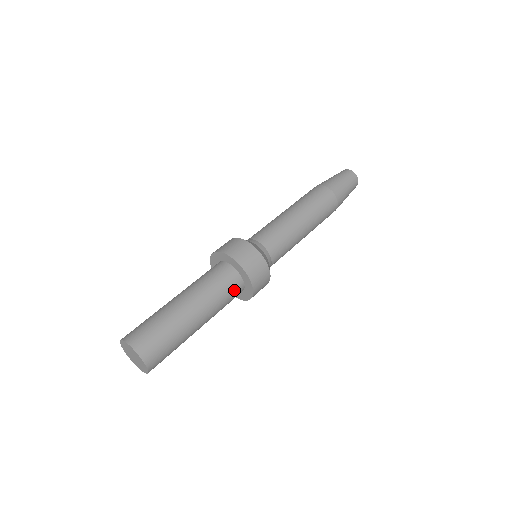
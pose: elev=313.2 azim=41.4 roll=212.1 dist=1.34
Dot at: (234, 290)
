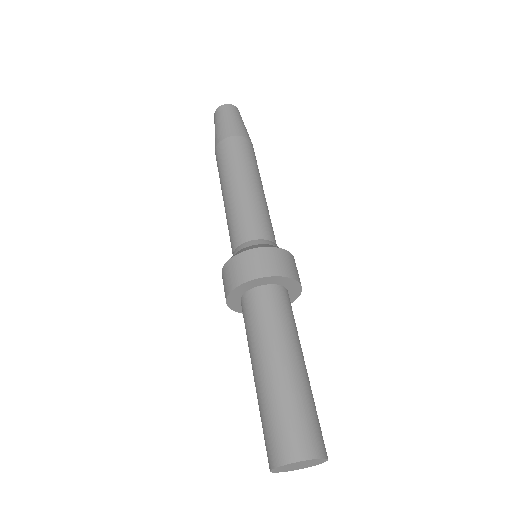
Dot at: (275, 301)
